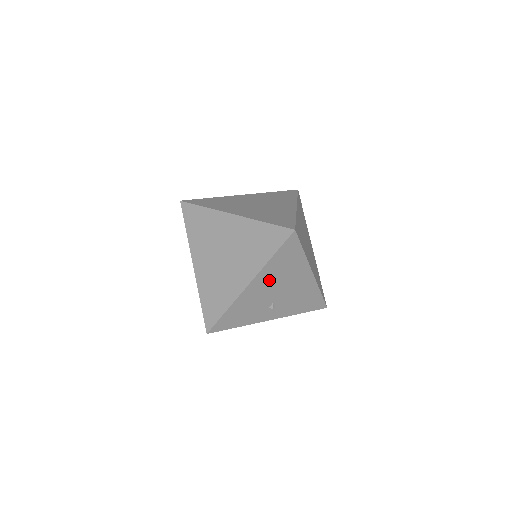
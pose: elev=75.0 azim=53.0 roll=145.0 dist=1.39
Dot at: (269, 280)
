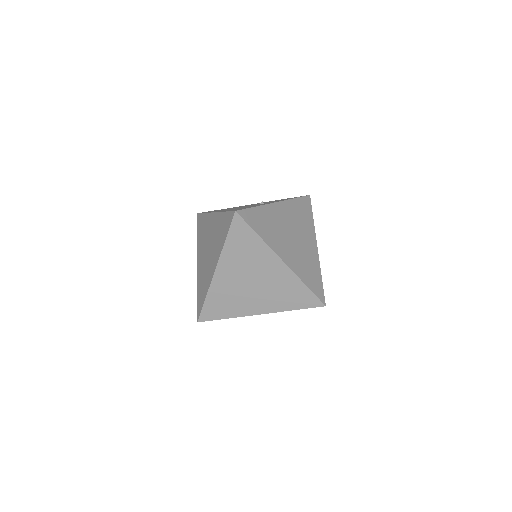
Dot at: occluded
